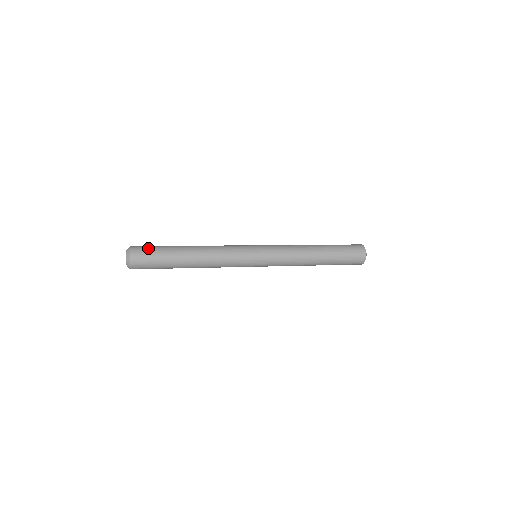
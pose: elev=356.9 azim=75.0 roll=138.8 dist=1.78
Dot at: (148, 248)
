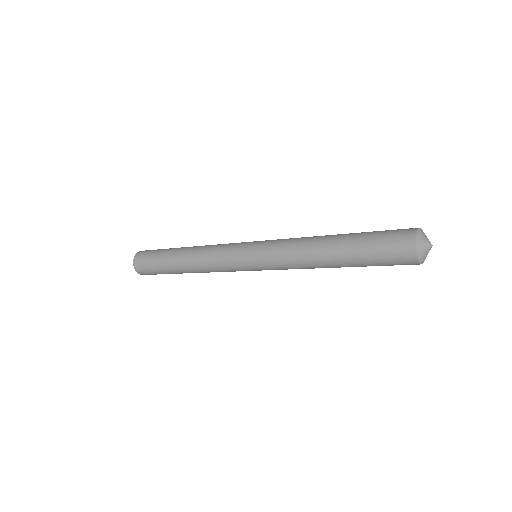
Dot at: (152, 250)
